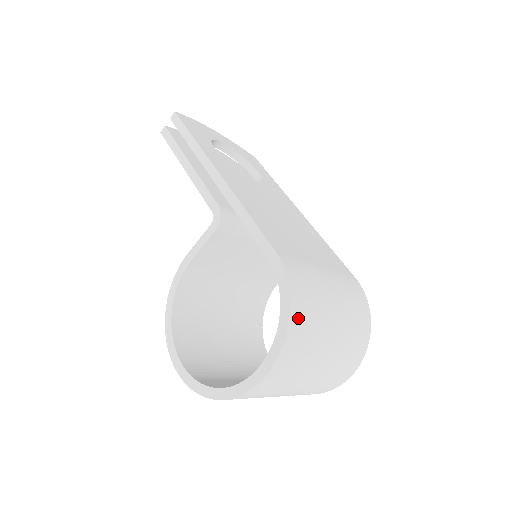
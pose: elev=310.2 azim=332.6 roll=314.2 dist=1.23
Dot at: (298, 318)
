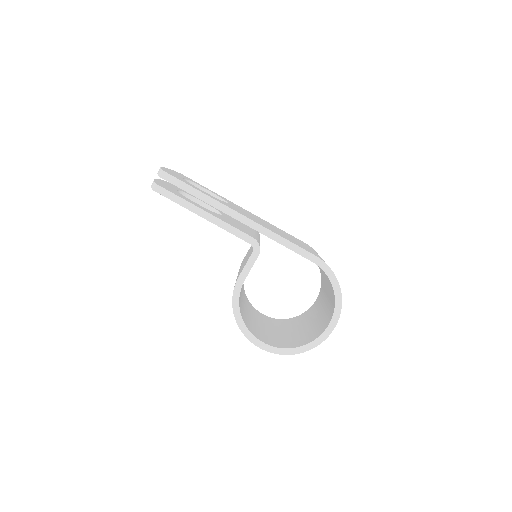
Dot at: occluded
